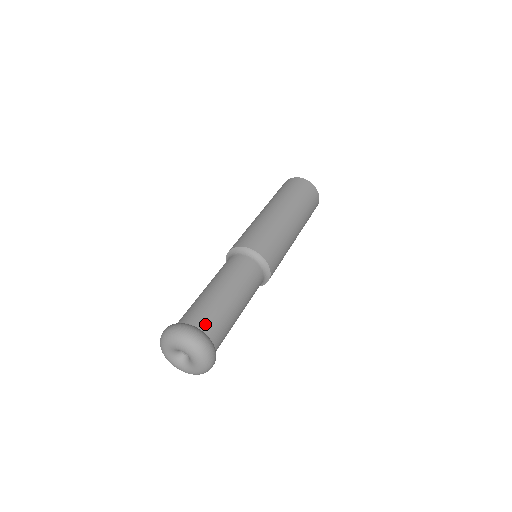
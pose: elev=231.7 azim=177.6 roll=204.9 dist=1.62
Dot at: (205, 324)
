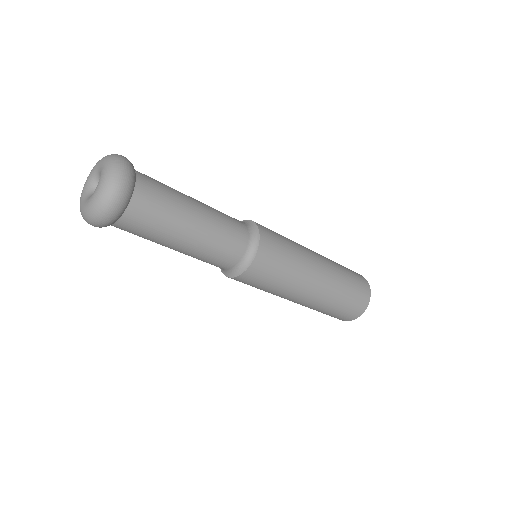
Dot at: (144, 194)
